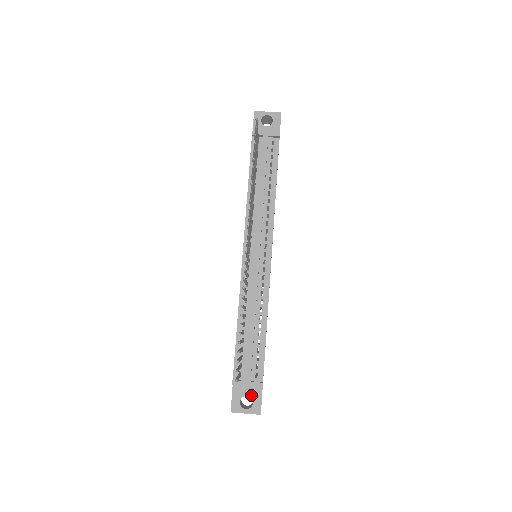
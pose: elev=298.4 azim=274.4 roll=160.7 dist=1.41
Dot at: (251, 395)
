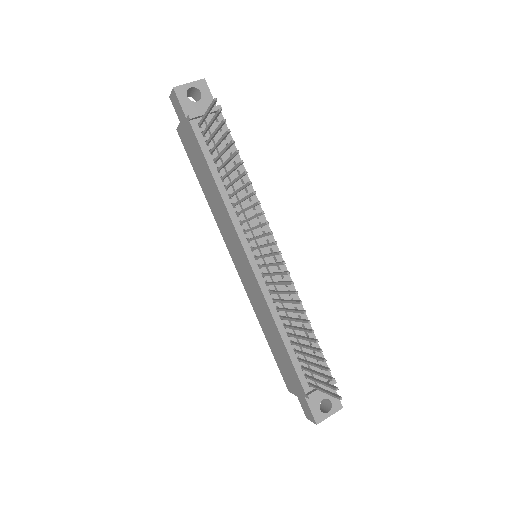
Dot at: (326, 396)
